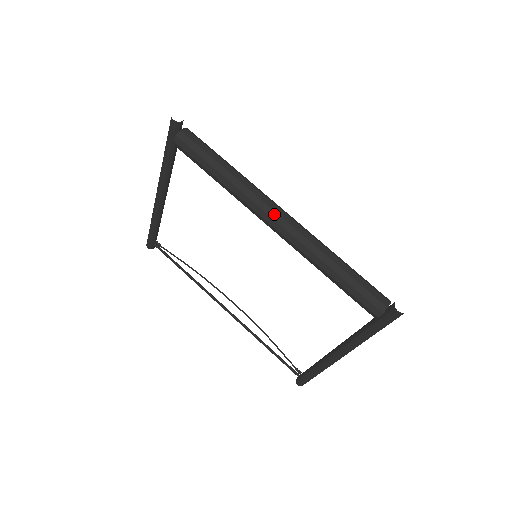
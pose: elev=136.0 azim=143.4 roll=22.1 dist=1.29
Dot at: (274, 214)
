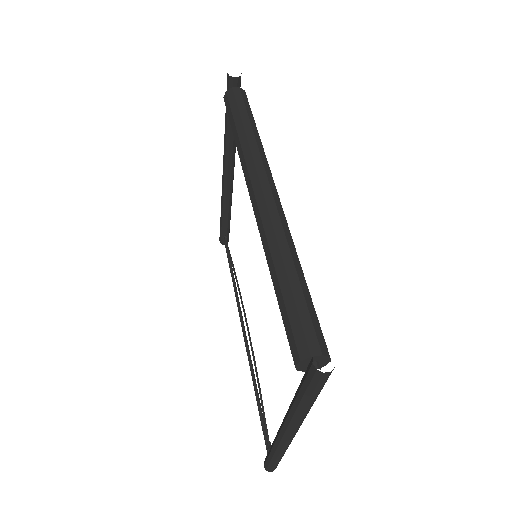
Dot at: (258, 187)
